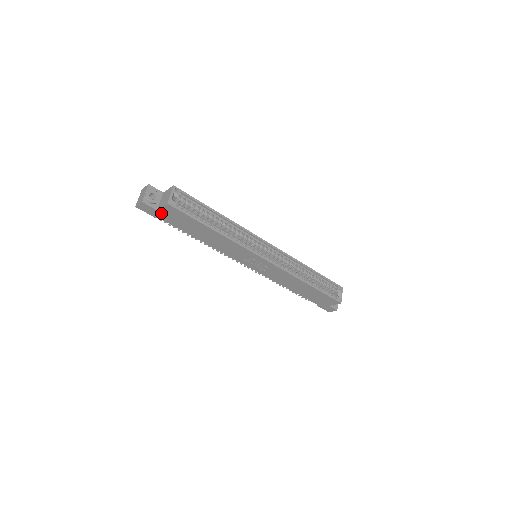
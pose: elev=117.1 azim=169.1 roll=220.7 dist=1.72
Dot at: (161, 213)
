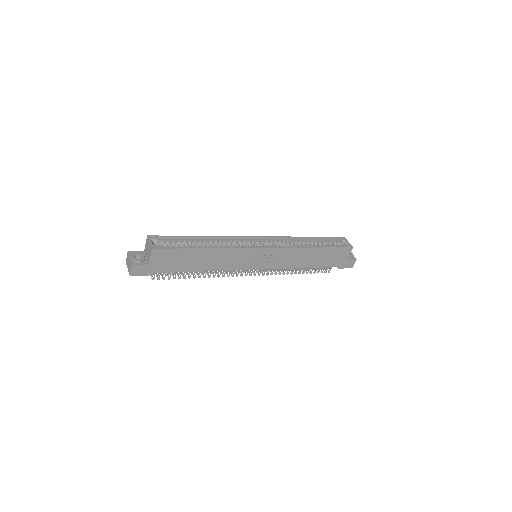
Dot at: (153, 265)
